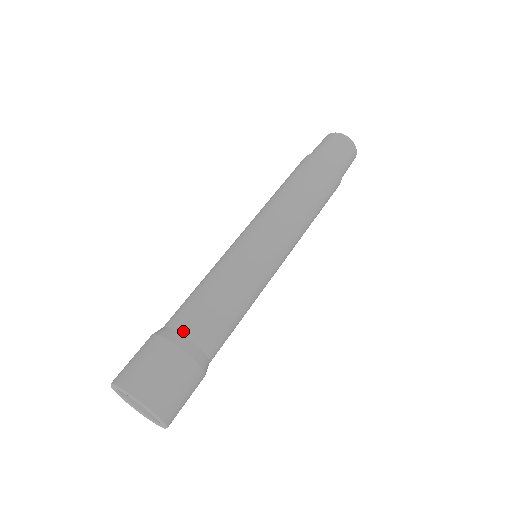
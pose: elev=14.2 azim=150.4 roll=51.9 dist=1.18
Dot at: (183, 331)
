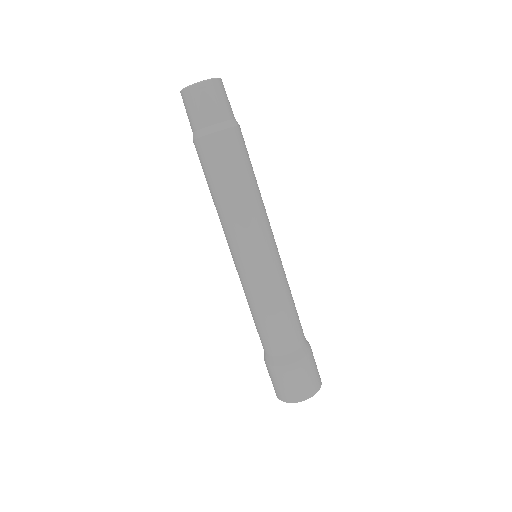
Dot at: (270, 354)
